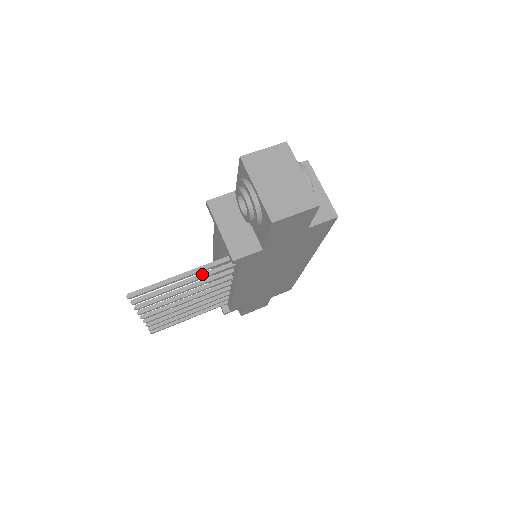
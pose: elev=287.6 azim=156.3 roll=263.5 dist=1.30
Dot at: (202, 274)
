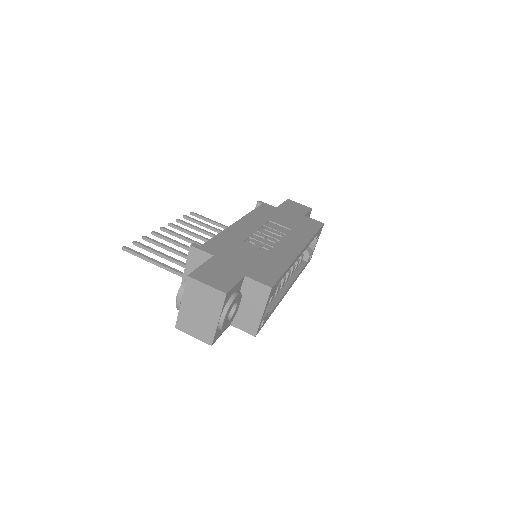
Dot at: (180, 264)
